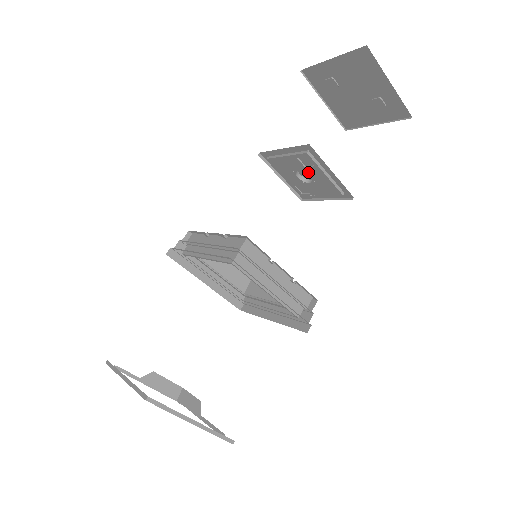
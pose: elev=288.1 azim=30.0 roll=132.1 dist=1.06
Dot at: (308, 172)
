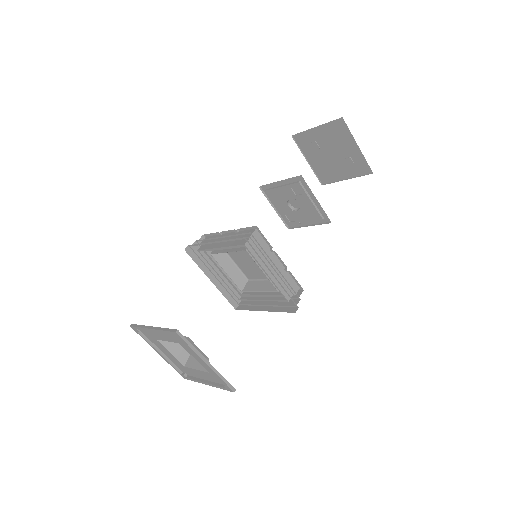
Dot at: (298, 200)
